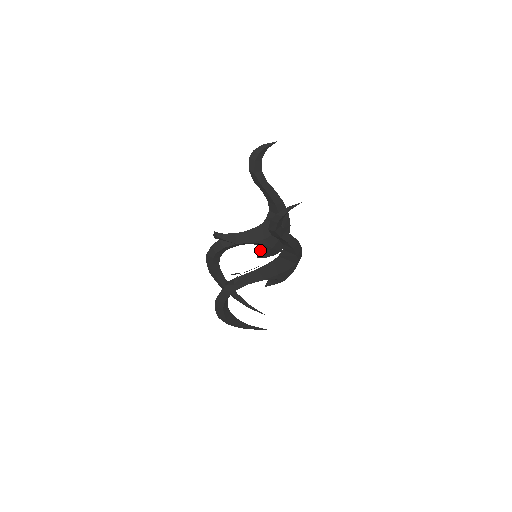
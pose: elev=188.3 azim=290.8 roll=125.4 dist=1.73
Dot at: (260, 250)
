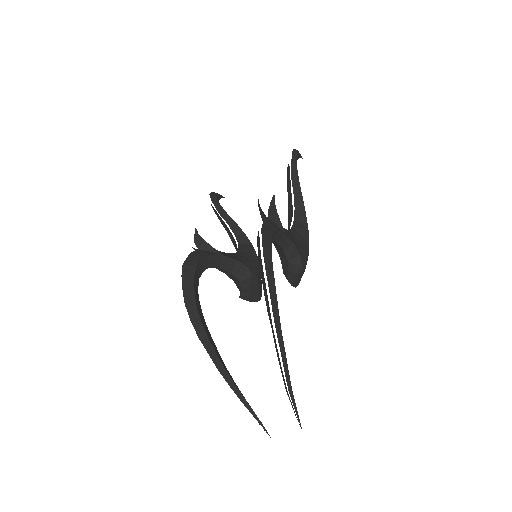
Dot at: (241, 287)
